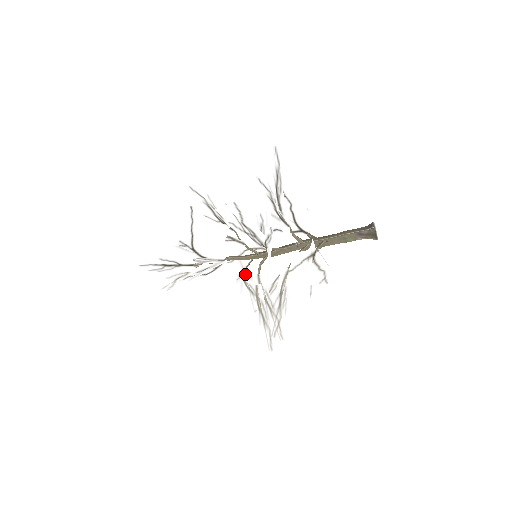
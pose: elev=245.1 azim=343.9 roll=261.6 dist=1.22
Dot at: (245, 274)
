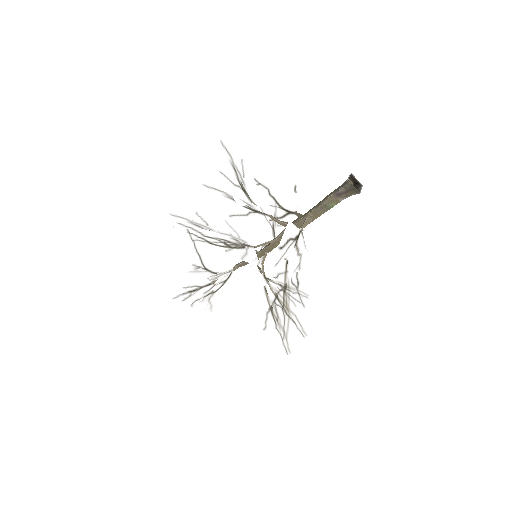
Dot at: occluded
